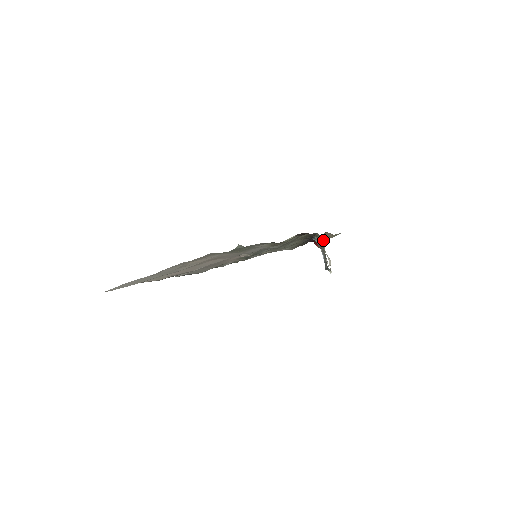
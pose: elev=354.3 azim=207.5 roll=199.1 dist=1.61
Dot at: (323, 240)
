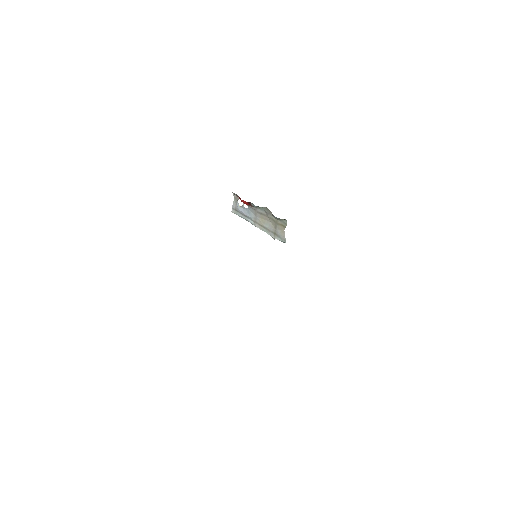
Dot at: occluded
